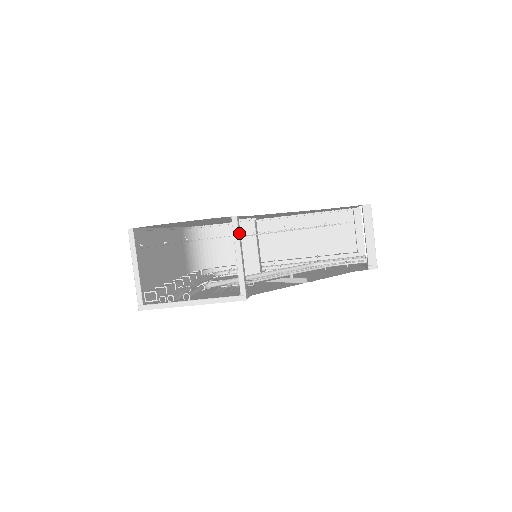
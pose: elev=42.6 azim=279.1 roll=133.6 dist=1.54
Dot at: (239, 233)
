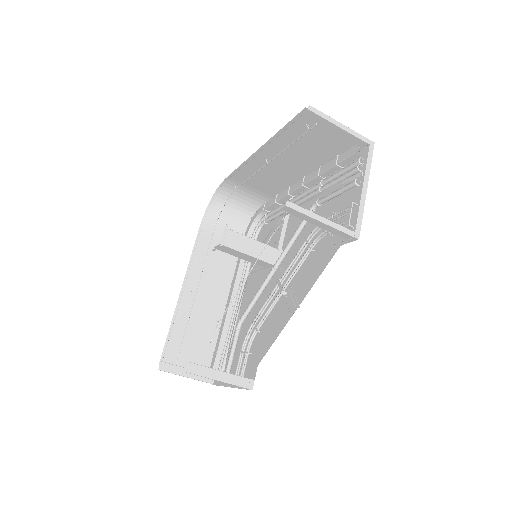
Dot at: (200, 372)
